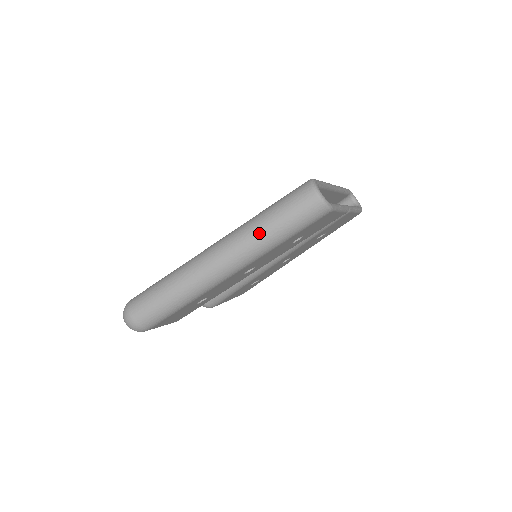
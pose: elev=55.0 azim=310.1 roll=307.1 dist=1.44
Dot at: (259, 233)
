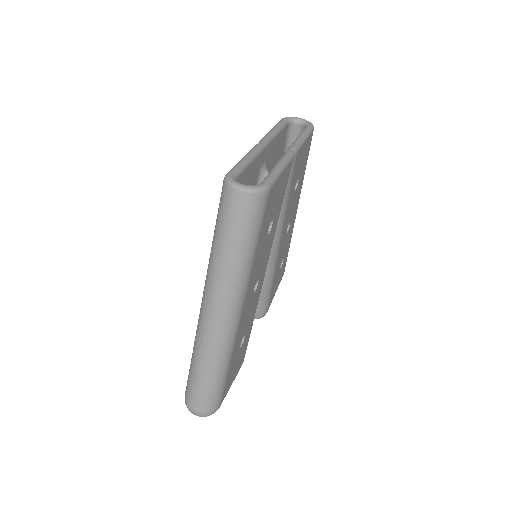
Dot at: (225, 267)
